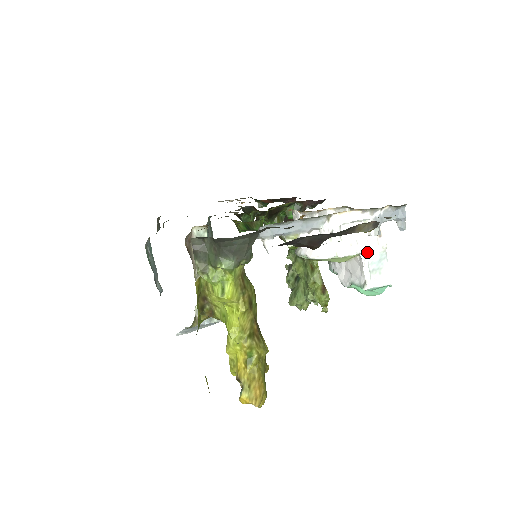
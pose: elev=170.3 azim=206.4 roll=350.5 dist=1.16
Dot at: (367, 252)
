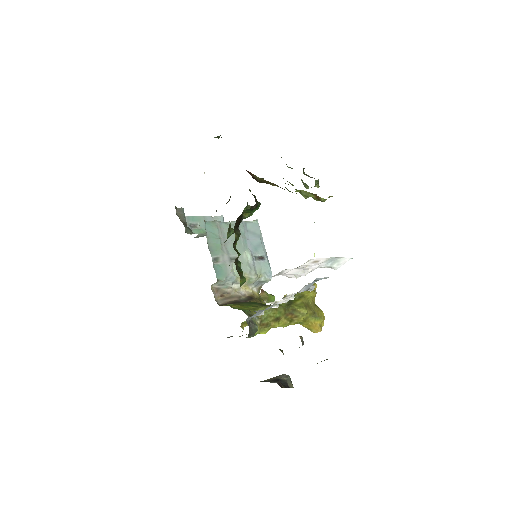
Dot at: (318, 267)
